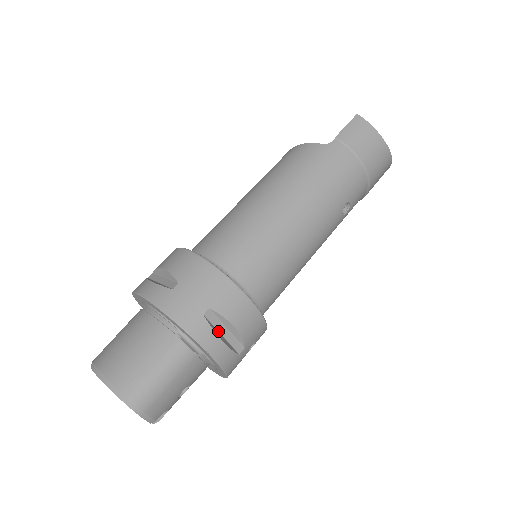
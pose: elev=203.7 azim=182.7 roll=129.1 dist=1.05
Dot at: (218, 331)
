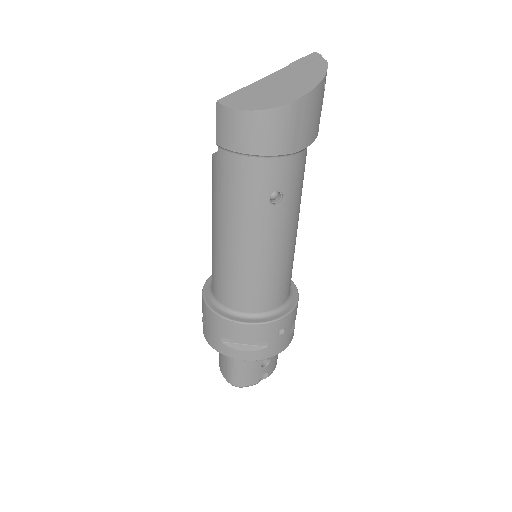
Dot at: (239, 344)
